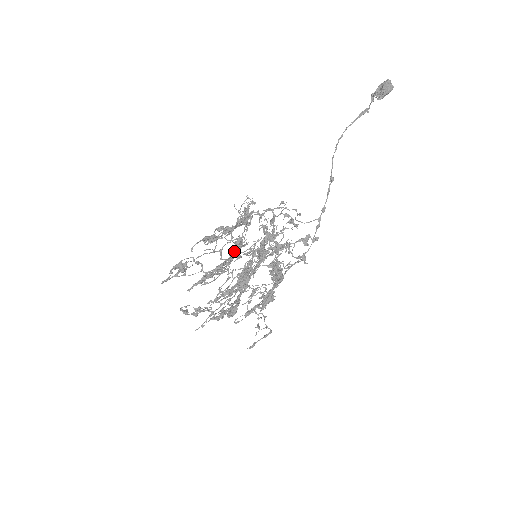
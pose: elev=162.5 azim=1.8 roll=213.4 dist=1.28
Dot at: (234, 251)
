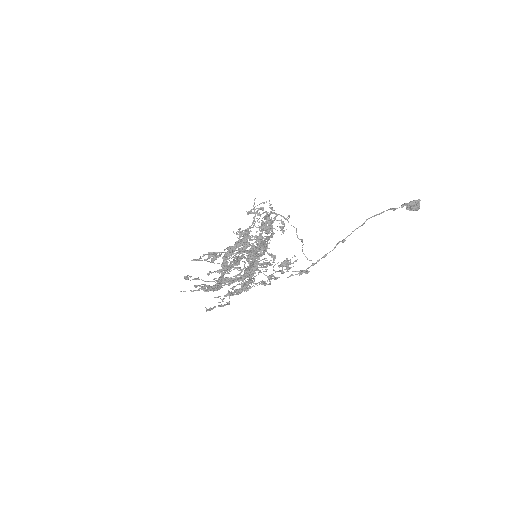
Dot at: (259, 264)
